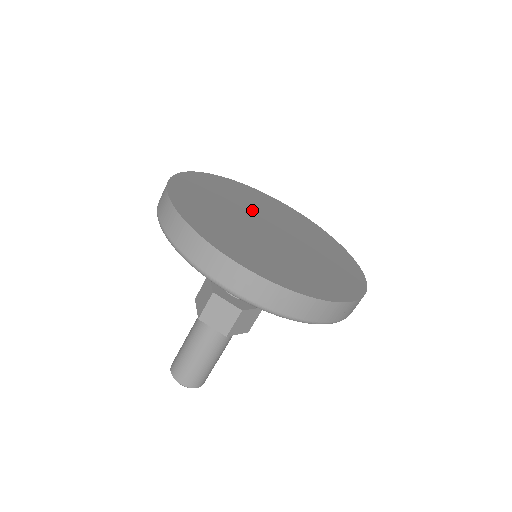
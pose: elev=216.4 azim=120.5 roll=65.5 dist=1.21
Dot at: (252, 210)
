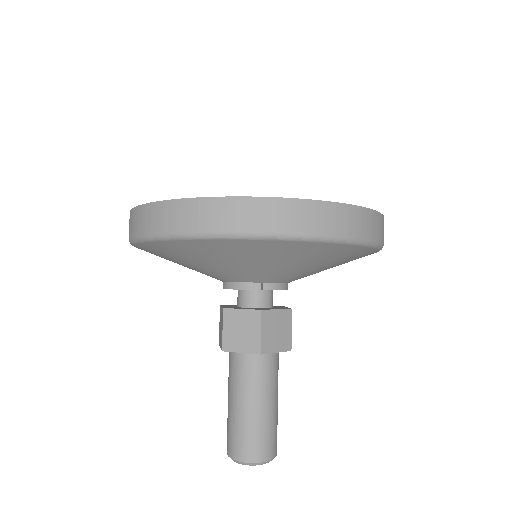
Dot at: occluded
